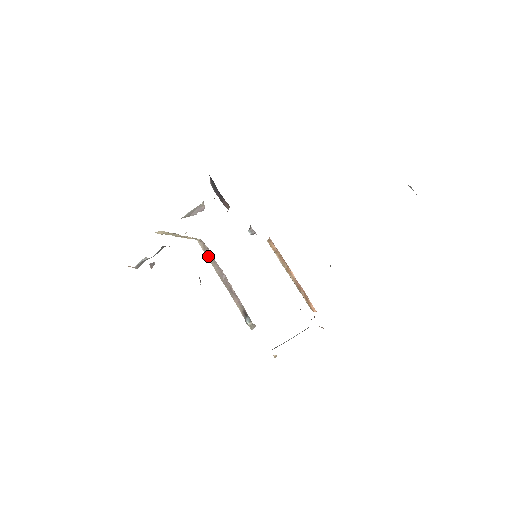
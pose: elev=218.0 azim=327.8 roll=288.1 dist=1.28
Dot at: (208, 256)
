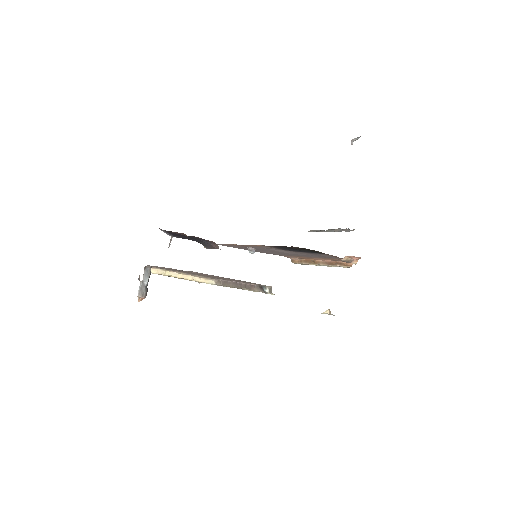
Dot at: (225, 284)
